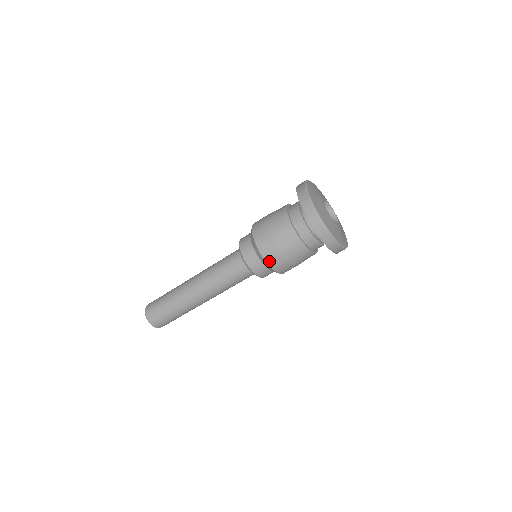
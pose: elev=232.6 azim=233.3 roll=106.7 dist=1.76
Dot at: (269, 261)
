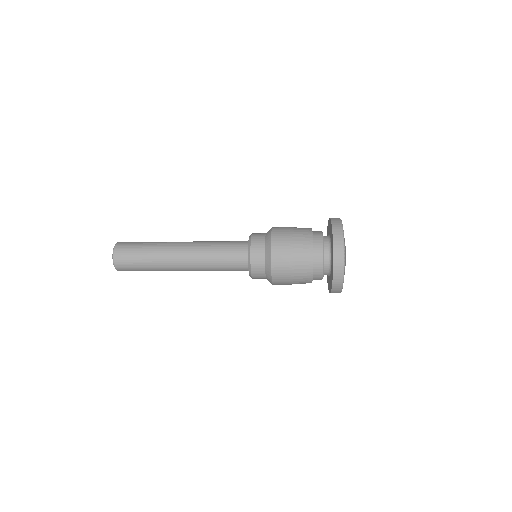
Dot at: (275, 281)
